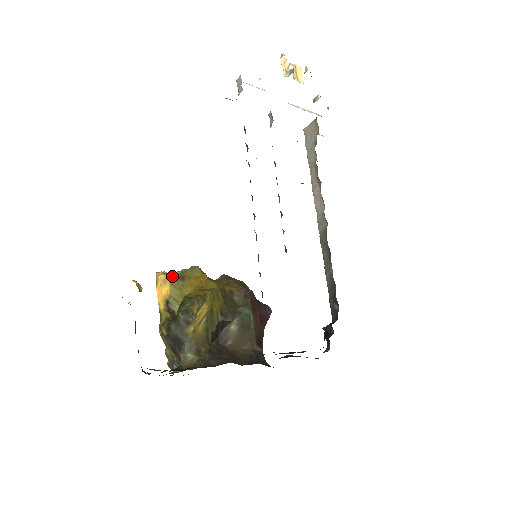
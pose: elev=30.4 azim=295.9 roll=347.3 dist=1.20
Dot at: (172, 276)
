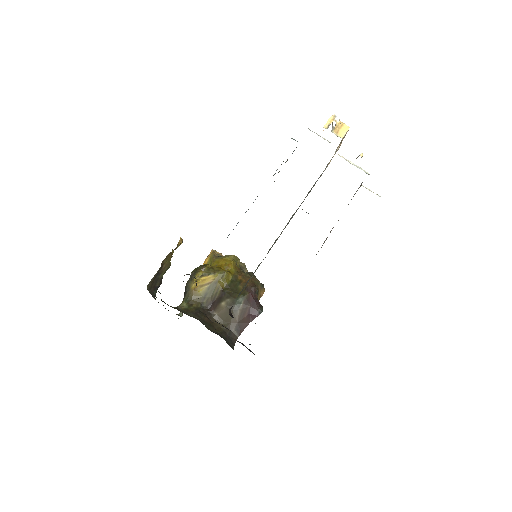
Dot at: (214, 253)
